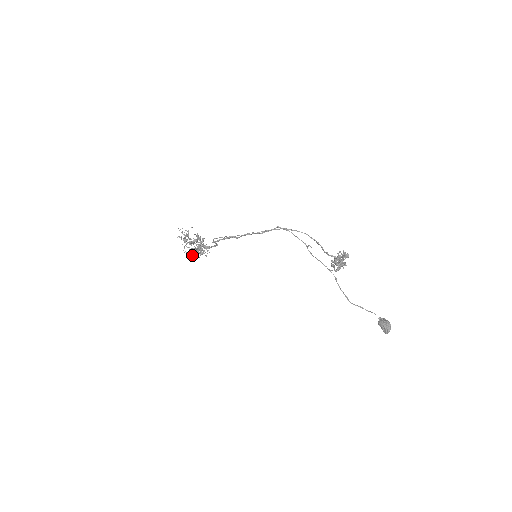
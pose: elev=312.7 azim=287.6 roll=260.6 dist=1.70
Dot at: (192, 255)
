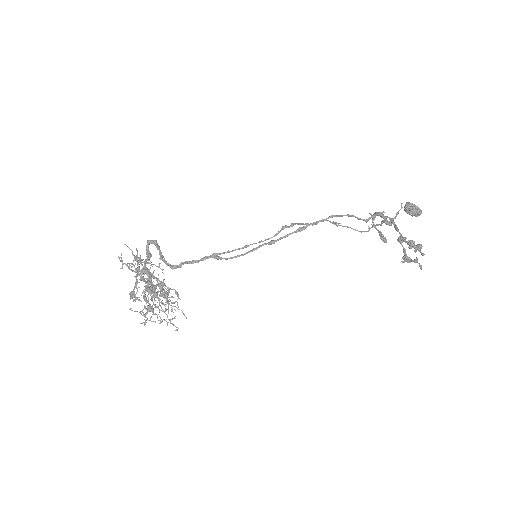
Dot at: (161, 302)
